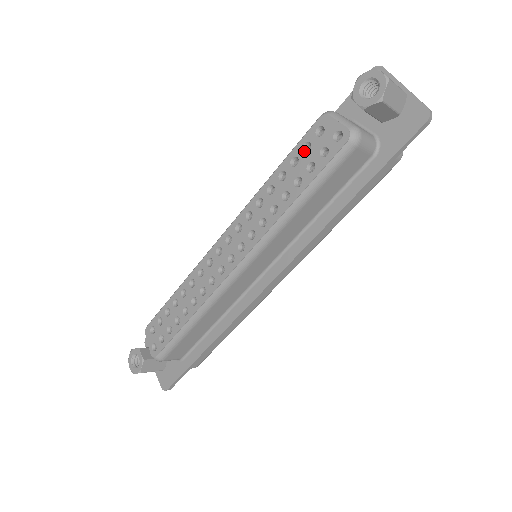
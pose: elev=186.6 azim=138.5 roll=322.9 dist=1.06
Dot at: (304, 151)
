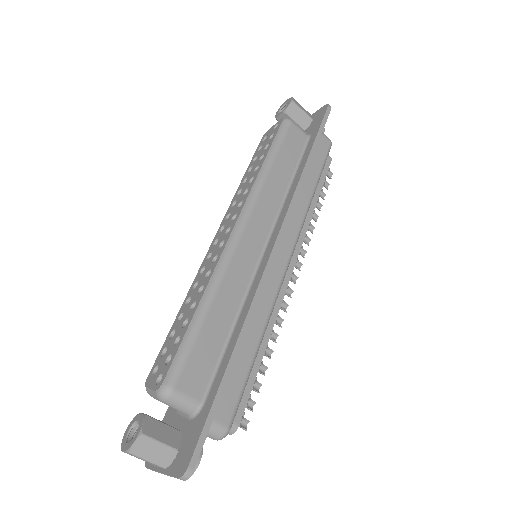
Dot at: (259, 151)
